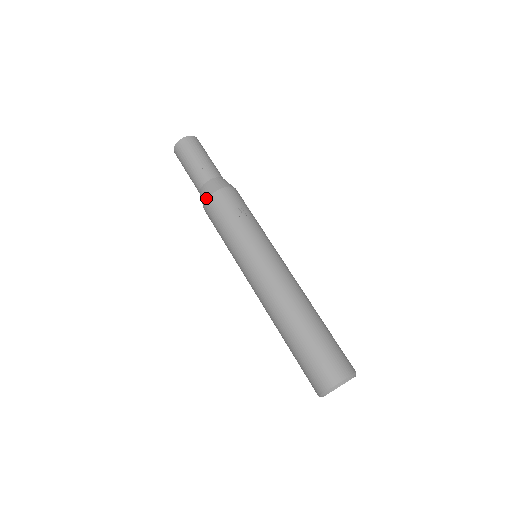
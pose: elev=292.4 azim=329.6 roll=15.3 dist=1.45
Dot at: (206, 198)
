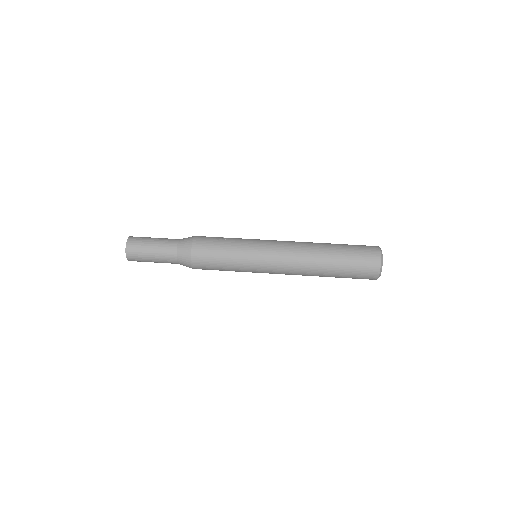
Dot at: (190, 250)
